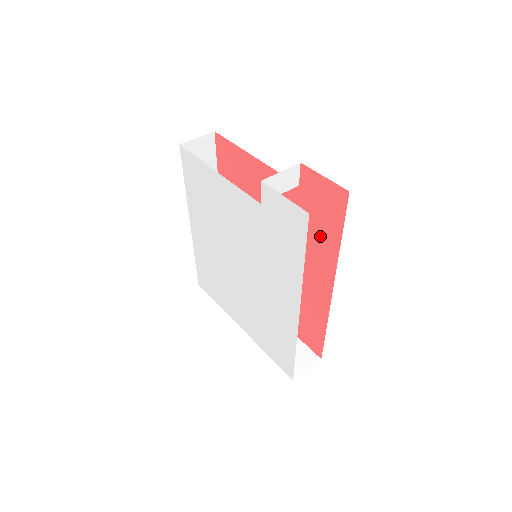
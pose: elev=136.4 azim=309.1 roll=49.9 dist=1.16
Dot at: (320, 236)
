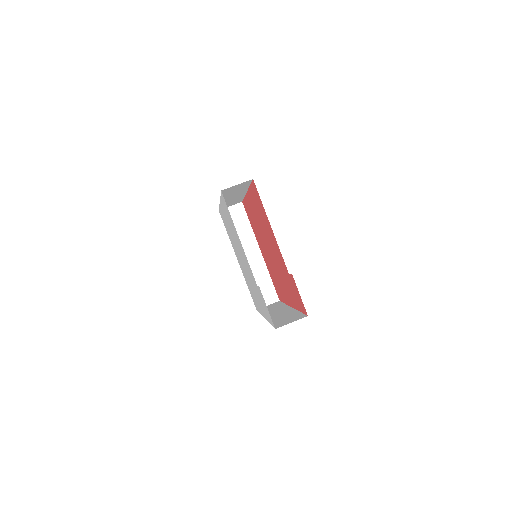
Dot at: (292, 294)
